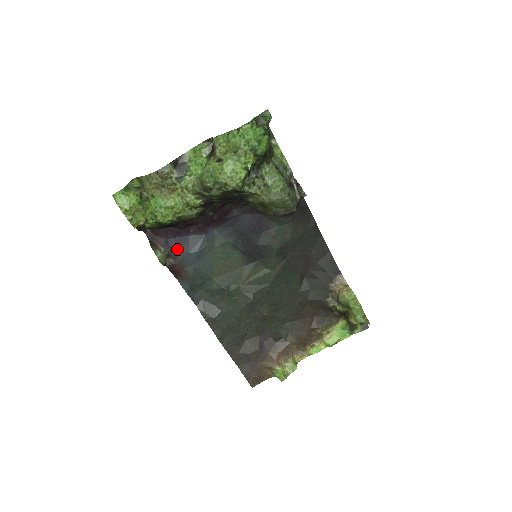
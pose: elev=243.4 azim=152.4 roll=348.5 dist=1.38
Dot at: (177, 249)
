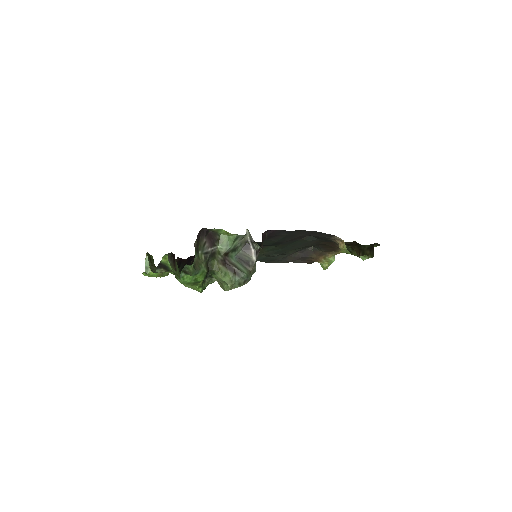
Dot at: occluded
